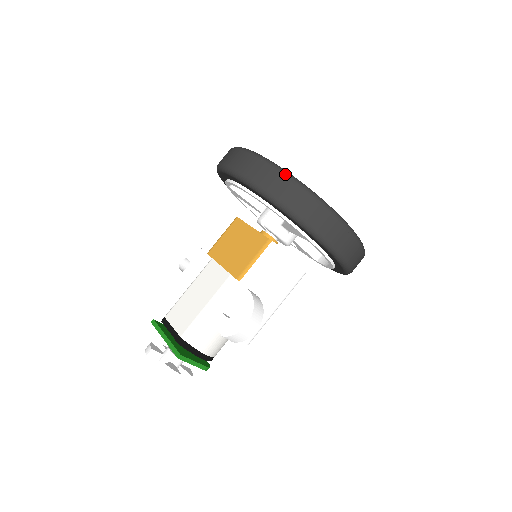
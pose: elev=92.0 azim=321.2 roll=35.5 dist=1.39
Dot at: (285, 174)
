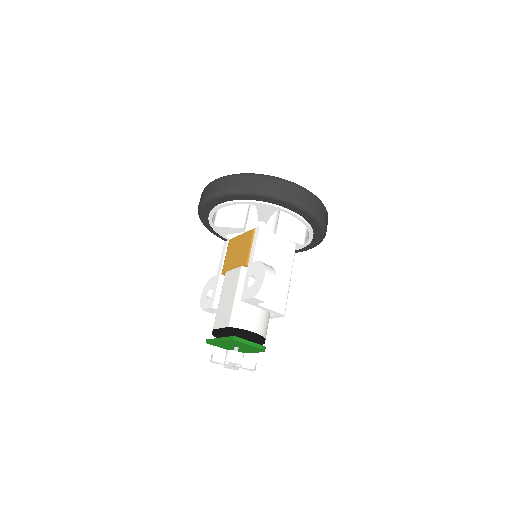
Dot at: (236, 175)
